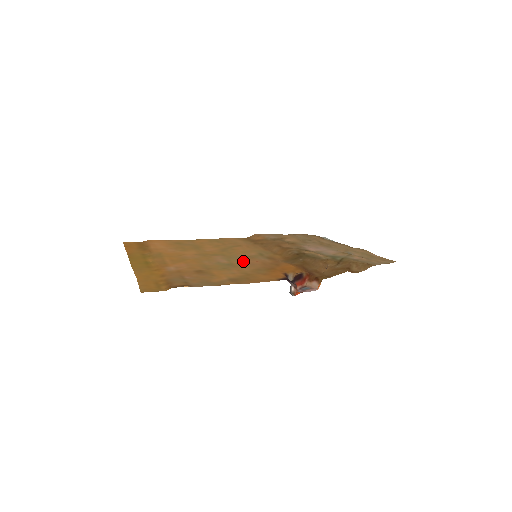
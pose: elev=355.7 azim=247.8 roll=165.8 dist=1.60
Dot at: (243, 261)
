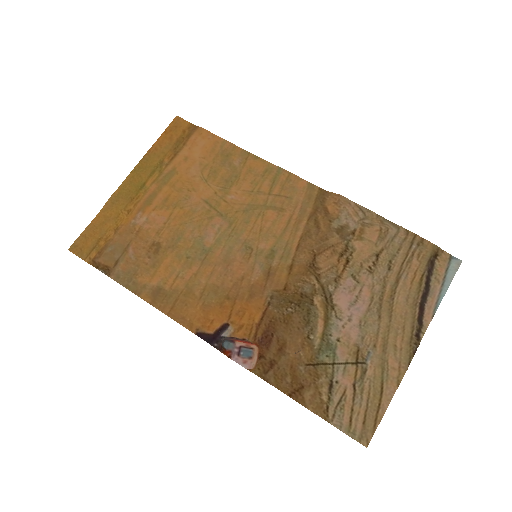
Dot at: (228, 256)
